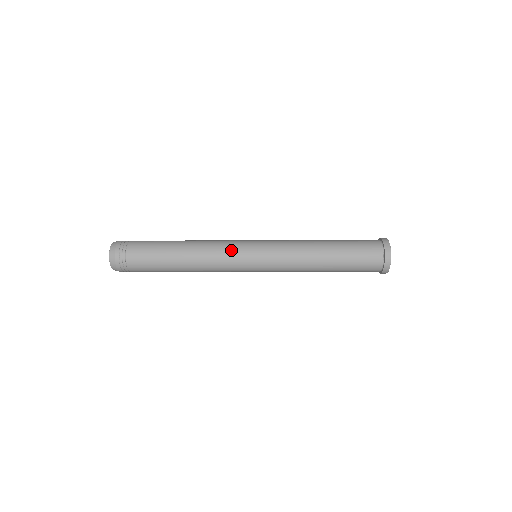
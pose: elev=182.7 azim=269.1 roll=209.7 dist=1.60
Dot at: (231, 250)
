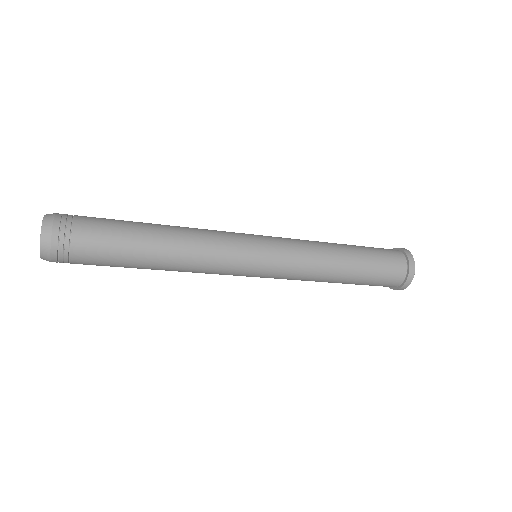
Dot at: (231, 241)
